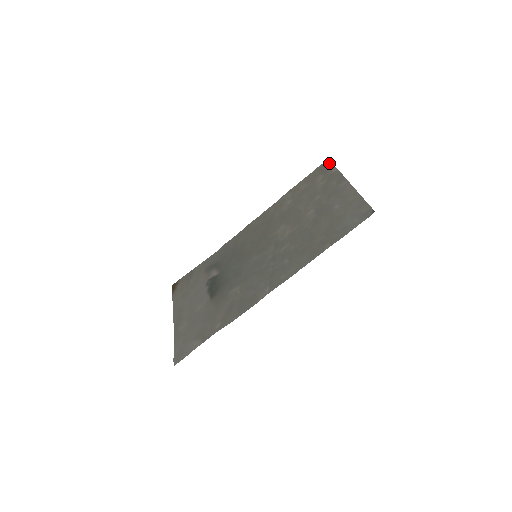
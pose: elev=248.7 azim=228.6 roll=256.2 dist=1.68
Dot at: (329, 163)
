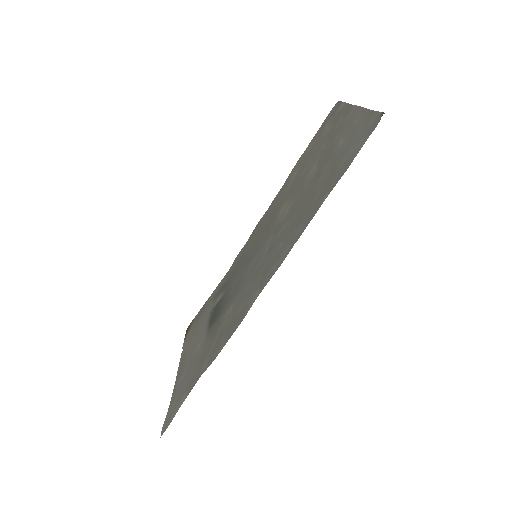
Dot at: (337, 104)
